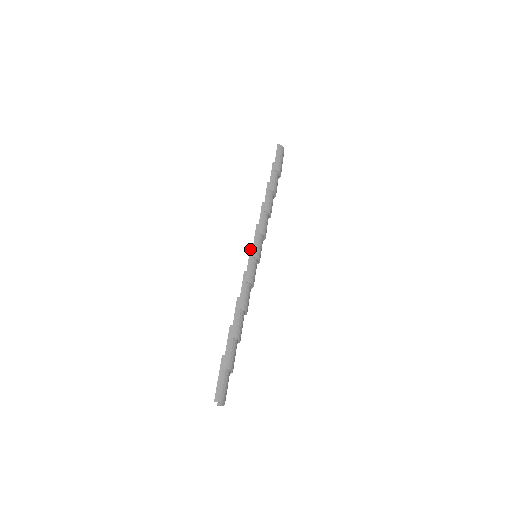
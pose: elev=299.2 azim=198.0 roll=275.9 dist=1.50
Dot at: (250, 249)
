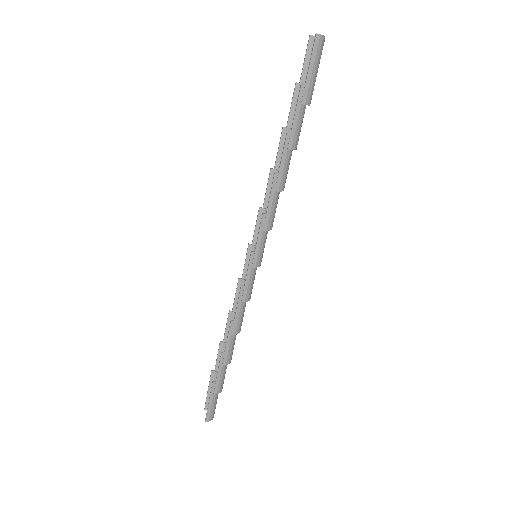
Dot at: (251, 256)
